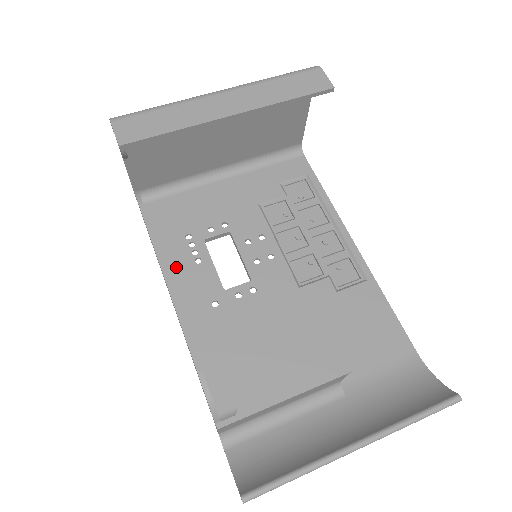
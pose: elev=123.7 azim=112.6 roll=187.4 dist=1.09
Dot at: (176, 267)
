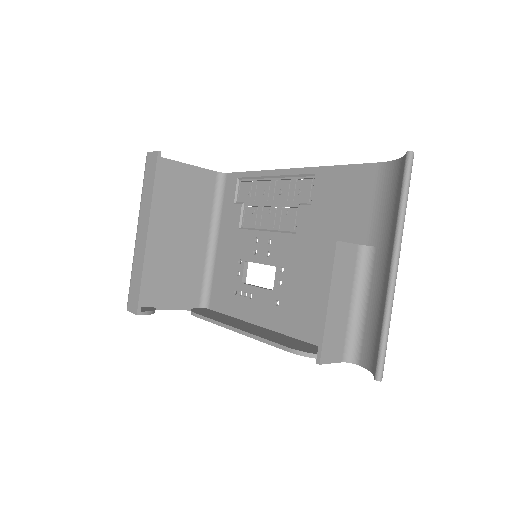
Dot at: (247, 314)
